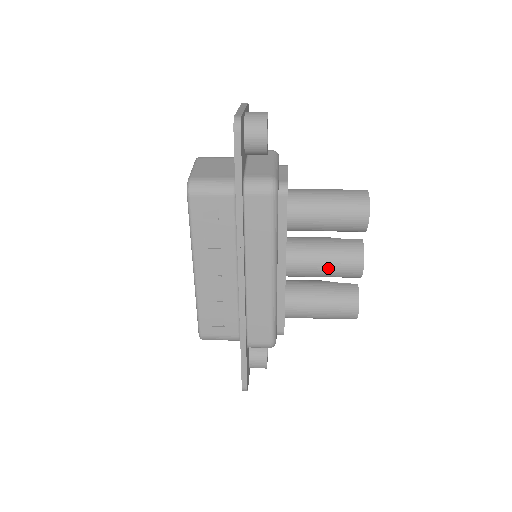
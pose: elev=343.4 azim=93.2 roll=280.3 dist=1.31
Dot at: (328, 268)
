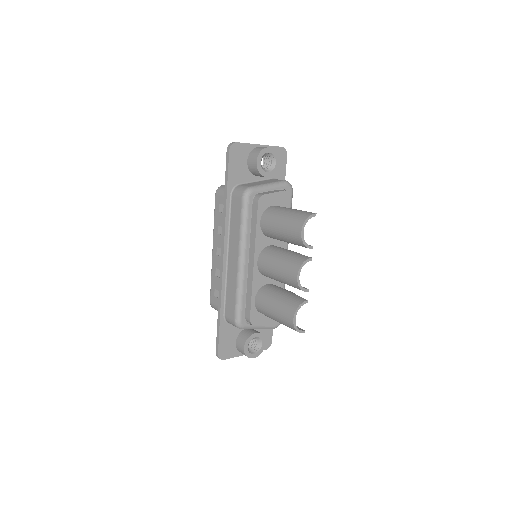
Dot at: (278, 271)
